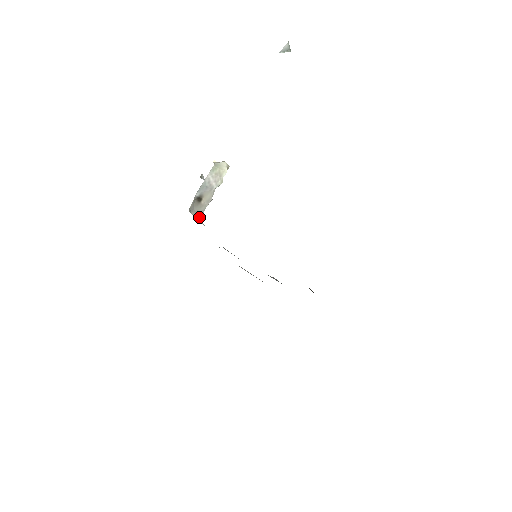
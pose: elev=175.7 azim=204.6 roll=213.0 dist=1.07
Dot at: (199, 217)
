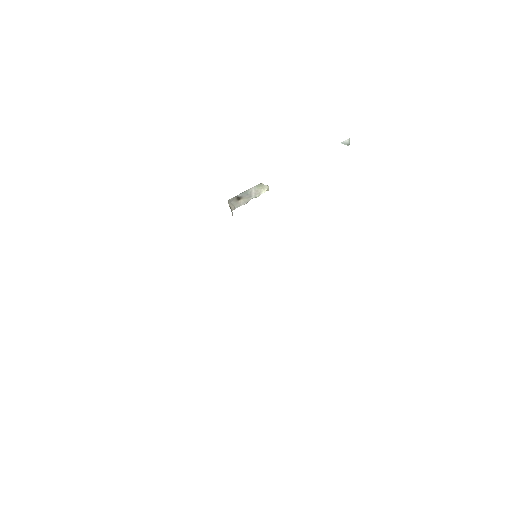
Dot at: (232, 209)
